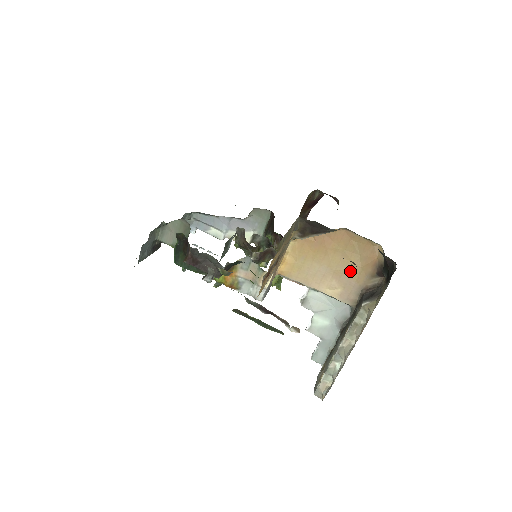
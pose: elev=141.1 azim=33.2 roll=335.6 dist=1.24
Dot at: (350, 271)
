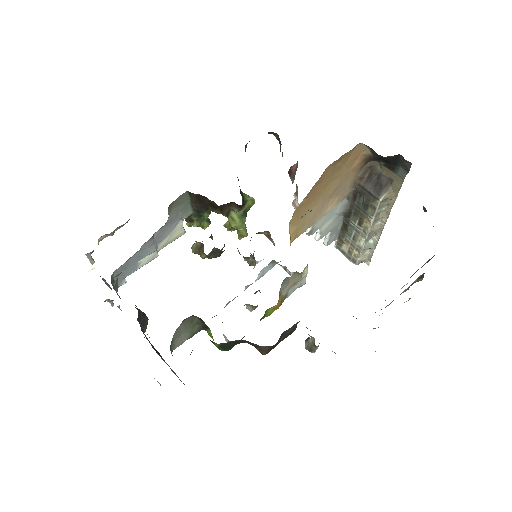
Dot at: (341, 182)
